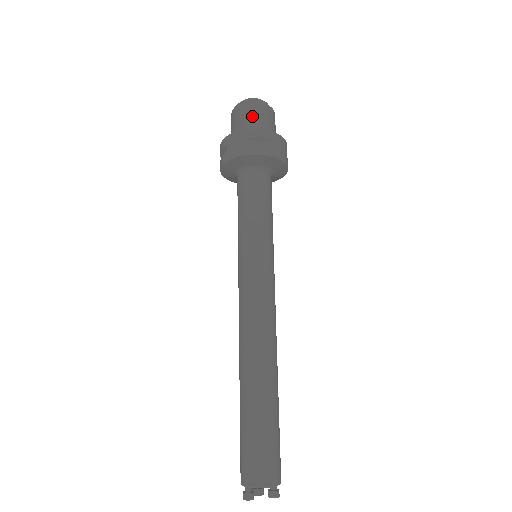
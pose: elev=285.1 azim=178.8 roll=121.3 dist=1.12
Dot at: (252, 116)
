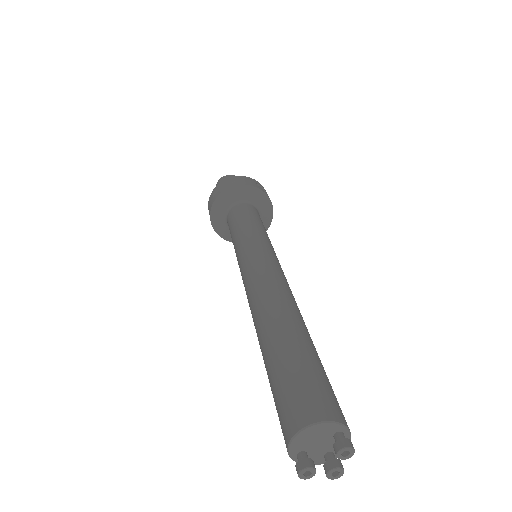
Dot at: occluded
